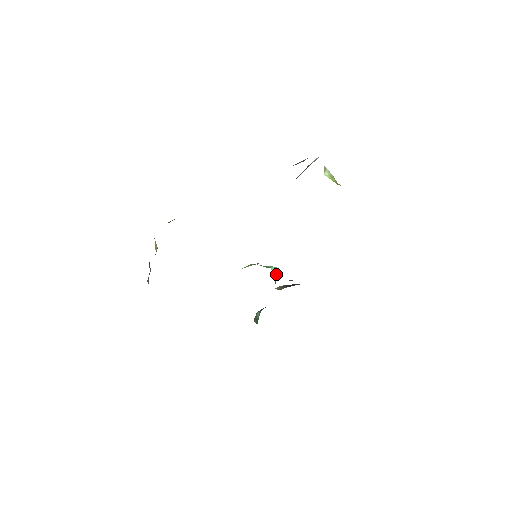
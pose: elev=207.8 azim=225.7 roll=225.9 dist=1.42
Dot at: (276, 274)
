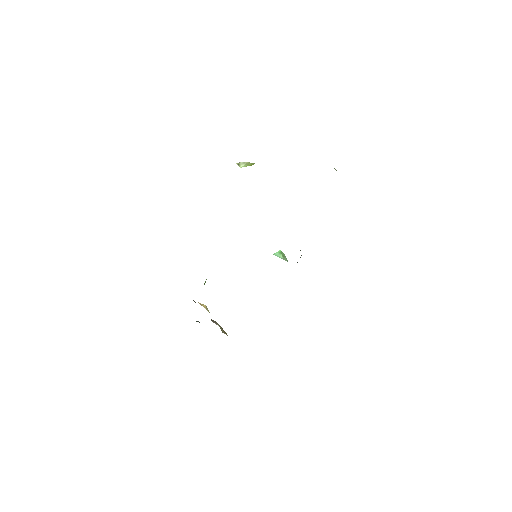
Dot at: (281, 255)
